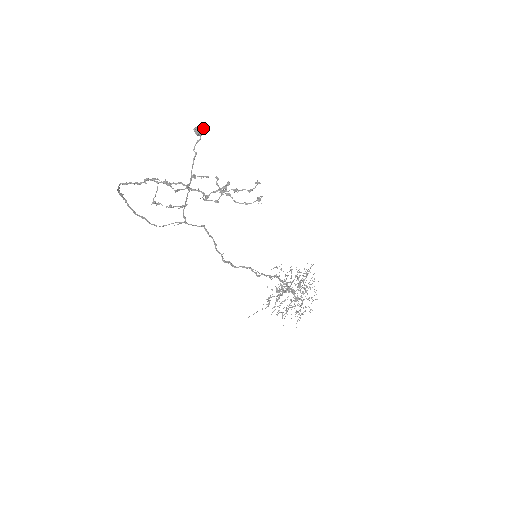
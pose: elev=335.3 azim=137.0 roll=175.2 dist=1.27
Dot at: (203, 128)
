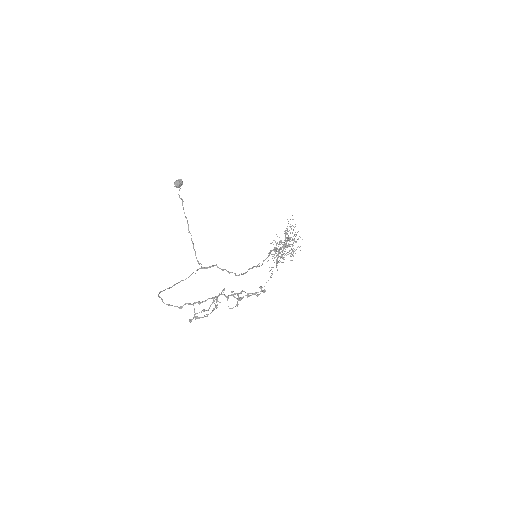
Dot at: (181, 181)
